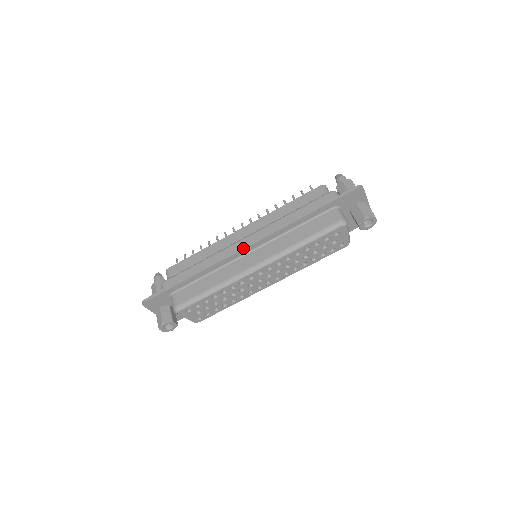
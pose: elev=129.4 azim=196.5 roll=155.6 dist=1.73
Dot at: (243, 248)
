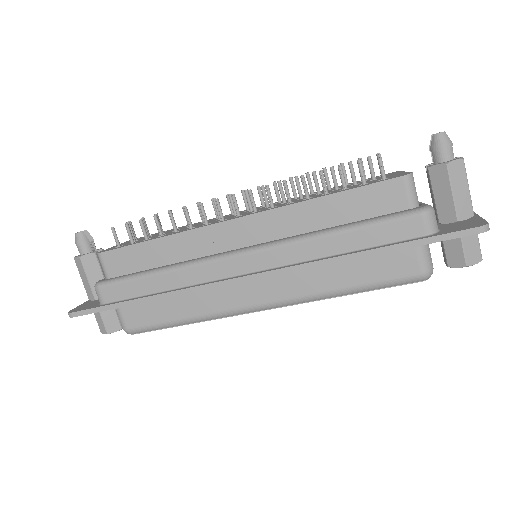
Dot at: (241, 281)
